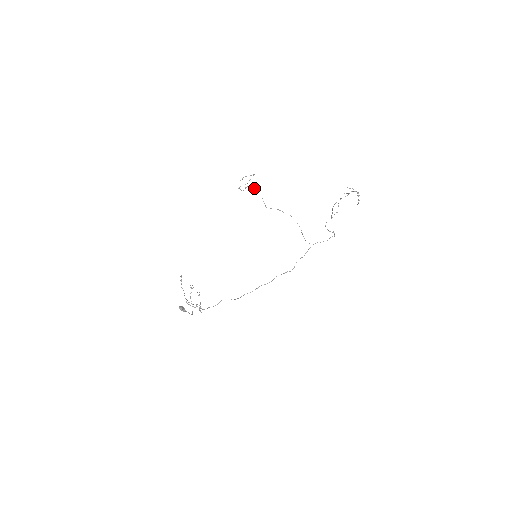
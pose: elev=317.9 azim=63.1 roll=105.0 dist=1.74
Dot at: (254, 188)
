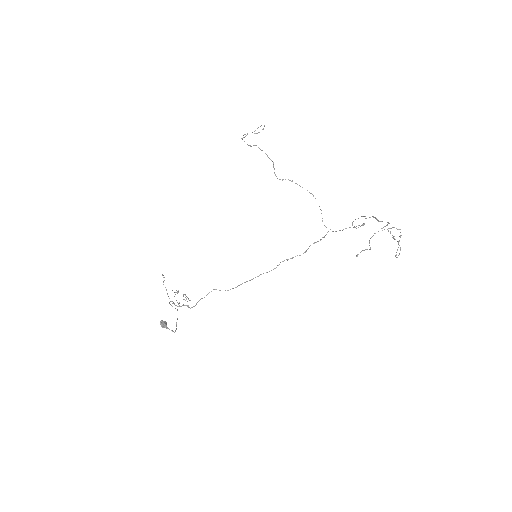
Dot at: (262, 150)
